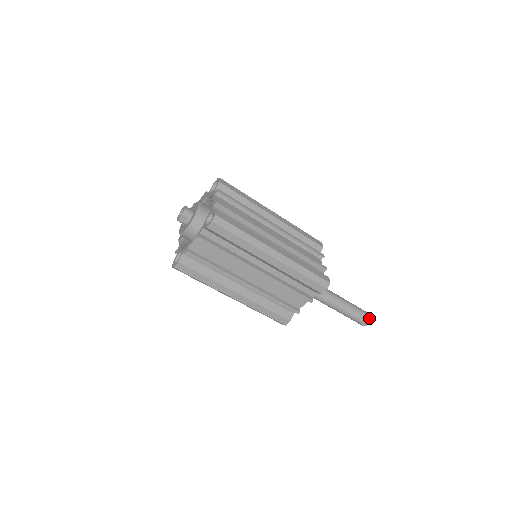
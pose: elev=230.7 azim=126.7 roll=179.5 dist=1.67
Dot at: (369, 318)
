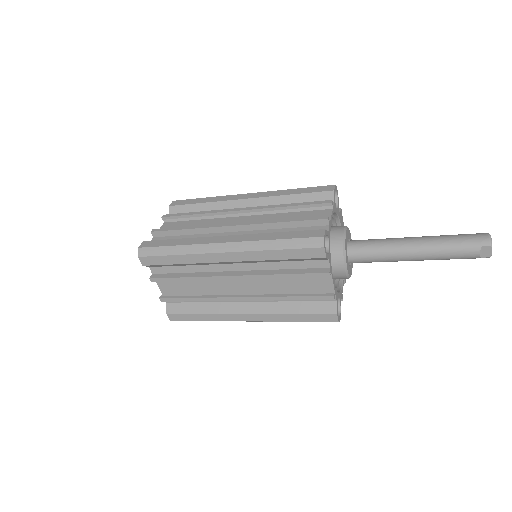
Dot at: (484, 241)
